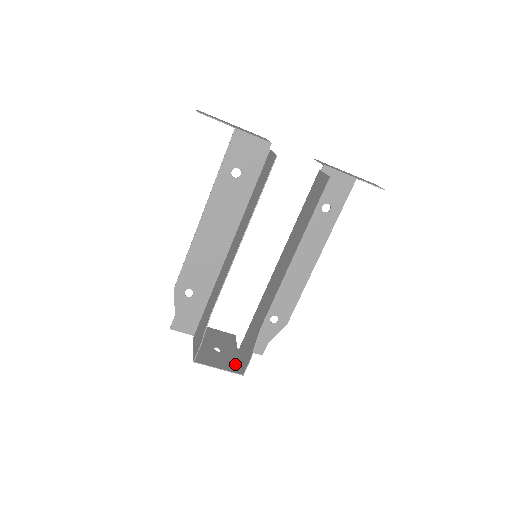
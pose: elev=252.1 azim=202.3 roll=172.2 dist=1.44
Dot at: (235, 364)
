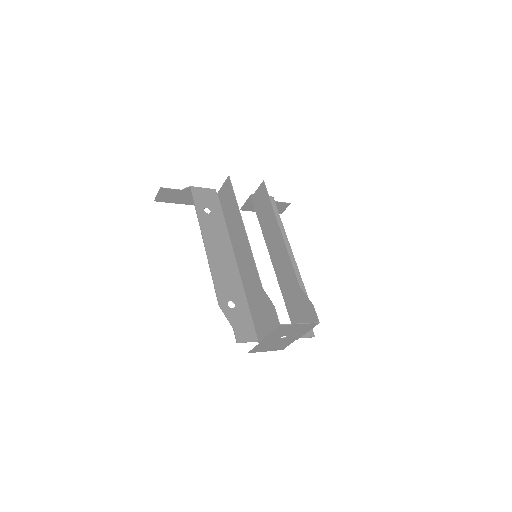
Dot at: (306, 328)
